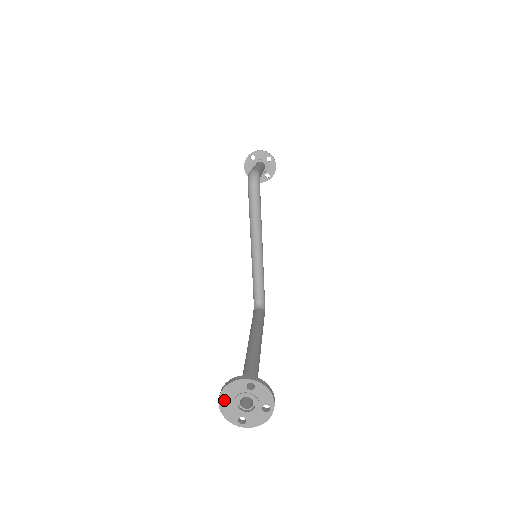
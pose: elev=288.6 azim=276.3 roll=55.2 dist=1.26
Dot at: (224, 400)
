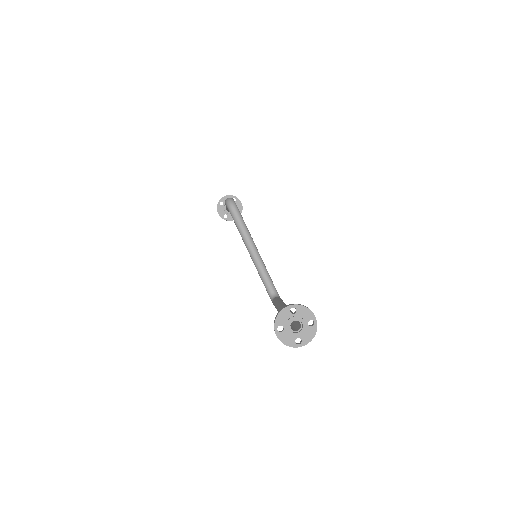
Dot at: (279, 331)
